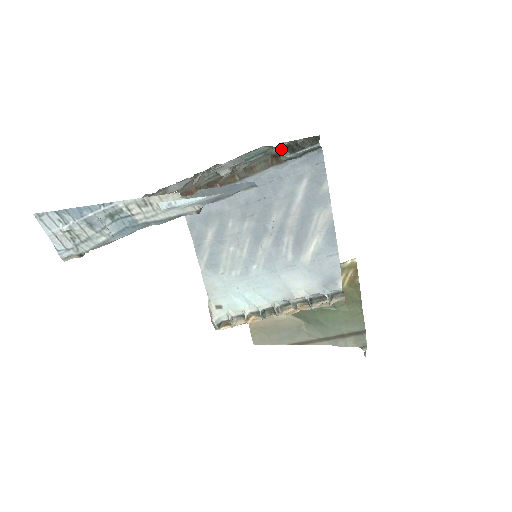
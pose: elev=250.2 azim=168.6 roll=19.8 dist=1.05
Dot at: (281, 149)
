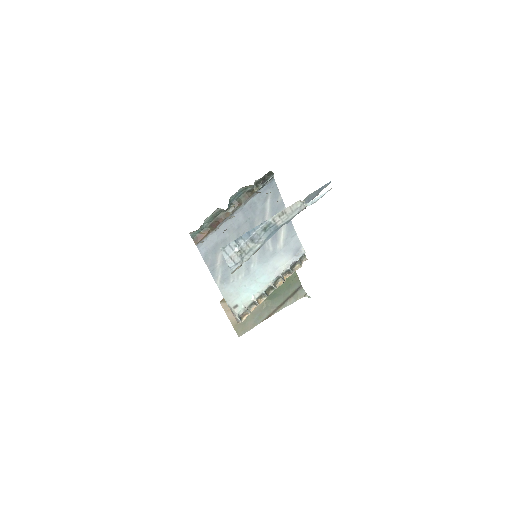
Dot at: occluded
